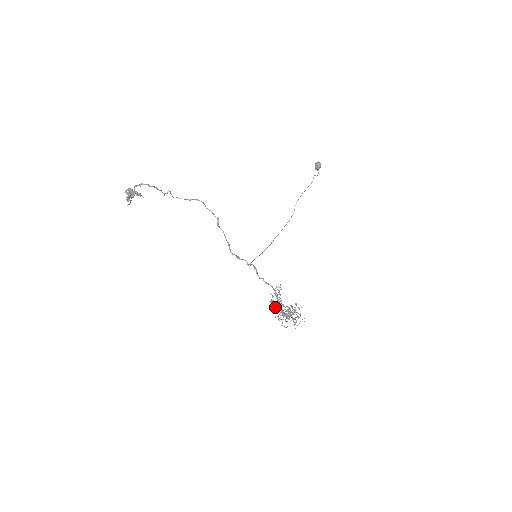
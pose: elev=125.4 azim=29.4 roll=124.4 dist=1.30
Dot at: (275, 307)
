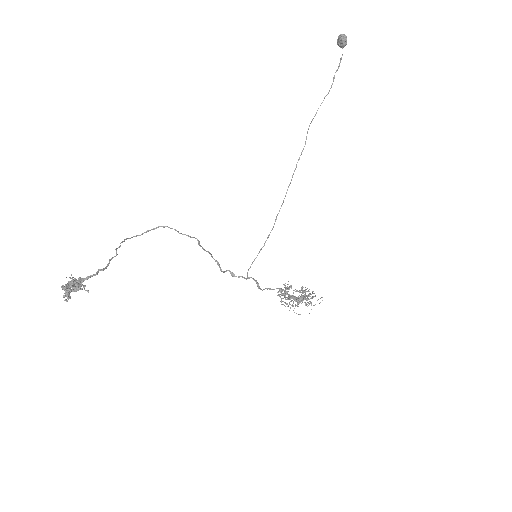
Dot at: (285, 297)
